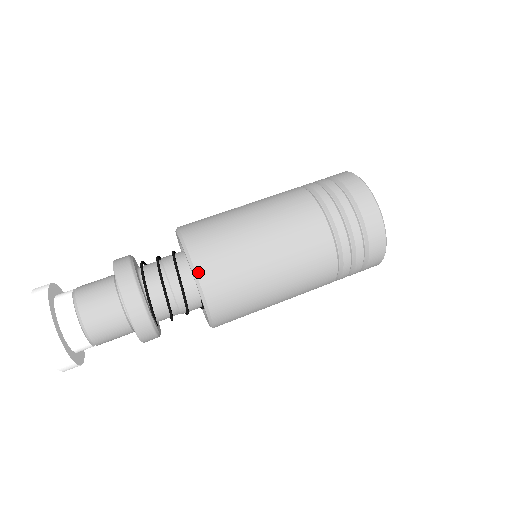
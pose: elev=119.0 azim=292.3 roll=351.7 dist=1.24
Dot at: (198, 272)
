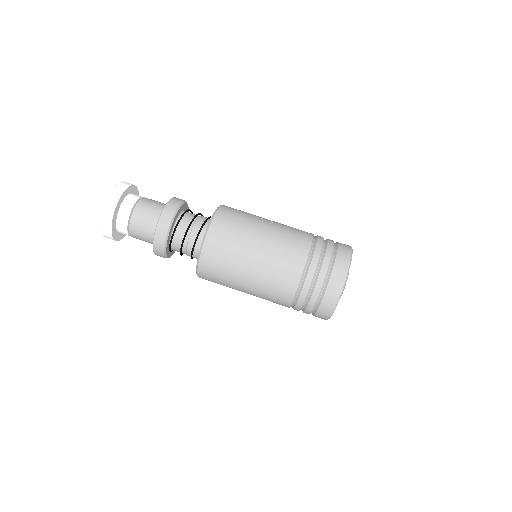
Dot at: (202, 255)
